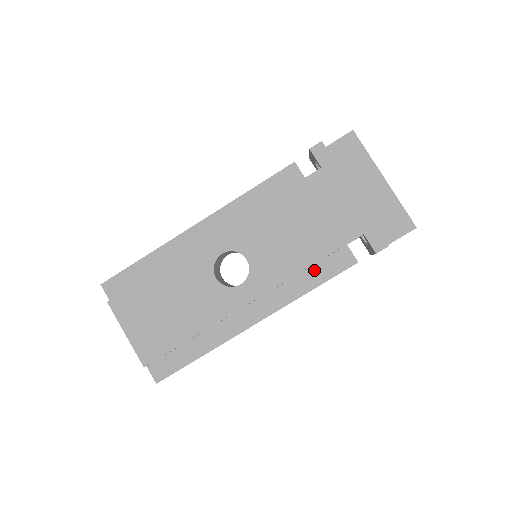
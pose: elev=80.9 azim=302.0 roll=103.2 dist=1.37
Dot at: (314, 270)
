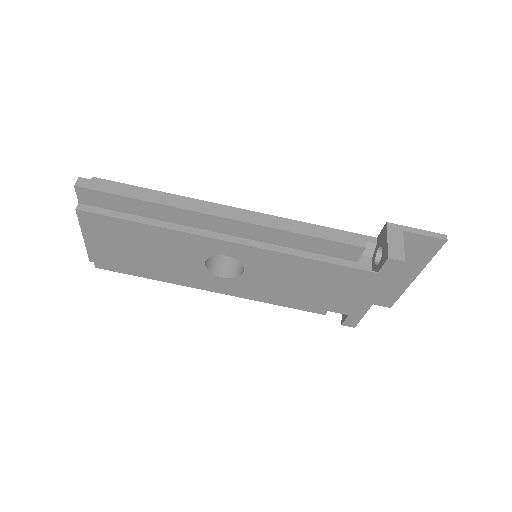
Dot at: occluded
